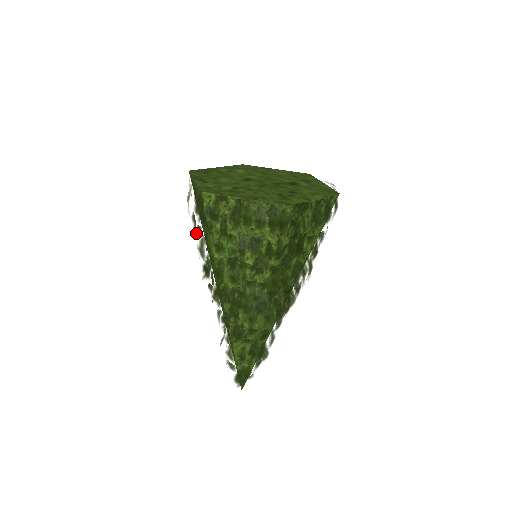
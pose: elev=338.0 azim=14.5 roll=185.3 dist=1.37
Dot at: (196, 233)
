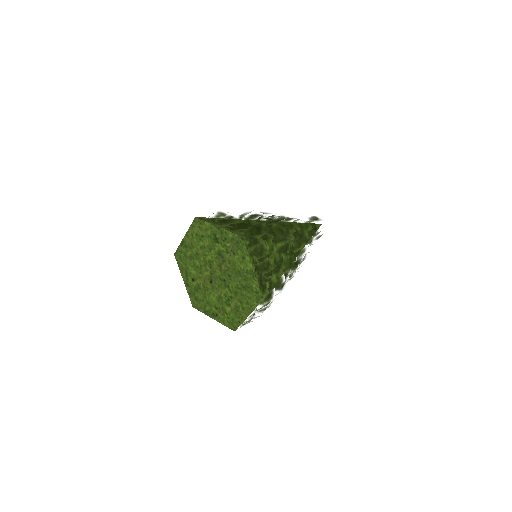
Dot at: occluded
